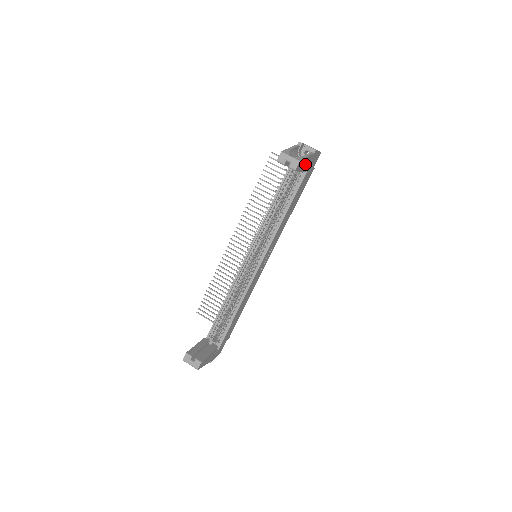
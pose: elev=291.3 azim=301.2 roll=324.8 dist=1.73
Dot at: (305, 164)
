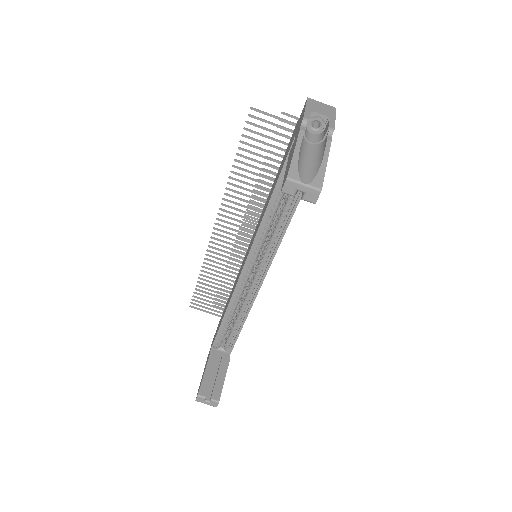
Dot at: occluded
